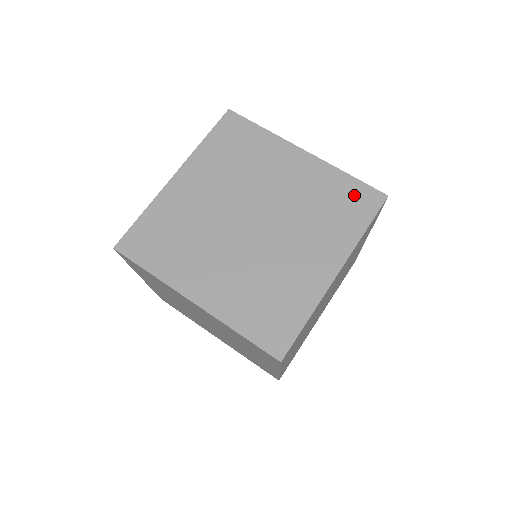
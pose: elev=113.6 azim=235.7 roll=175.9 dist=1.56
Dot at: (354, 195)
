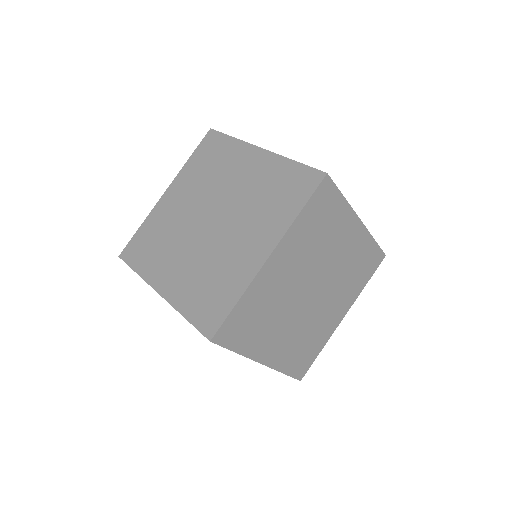
Dot at: (296, 179)
